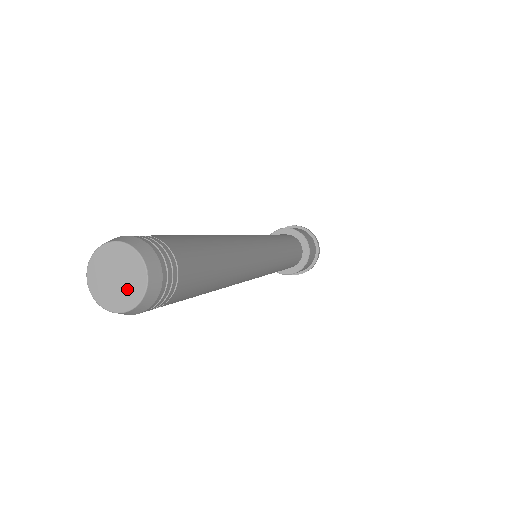
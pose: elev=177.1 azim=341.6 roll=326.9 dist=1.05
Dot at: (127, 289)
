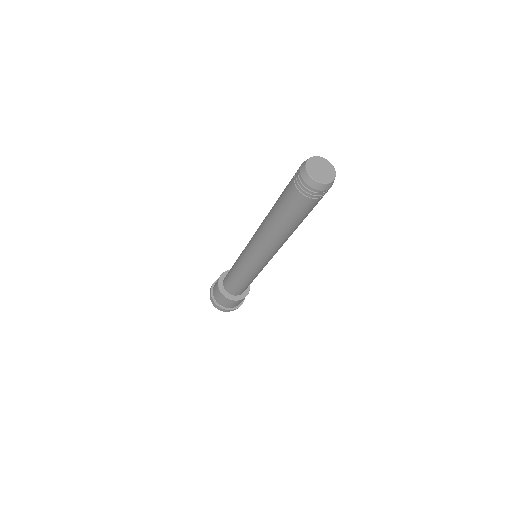
Dot at: (323, 176)
